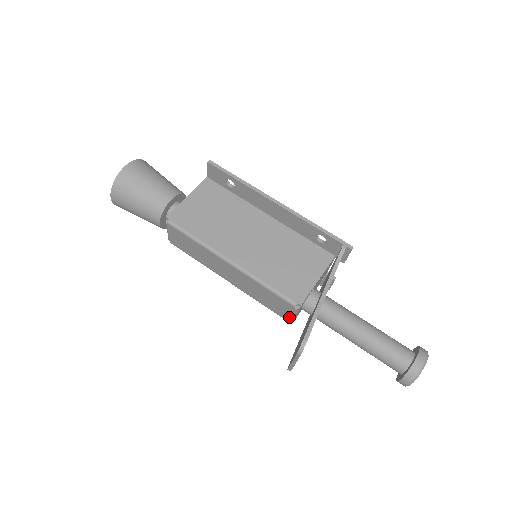
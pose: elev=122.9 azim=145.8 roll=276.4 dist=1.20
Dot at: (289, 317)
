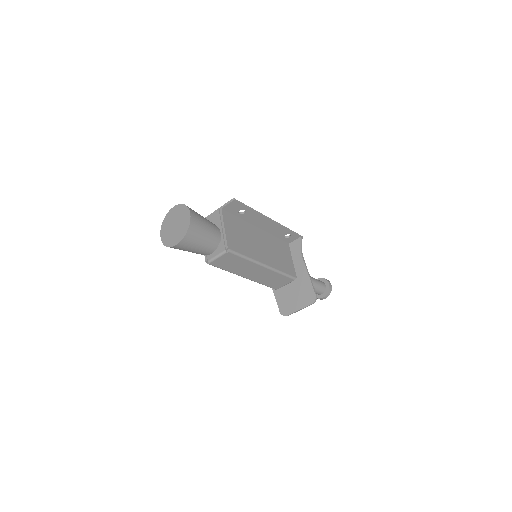
Dot at: occluded
